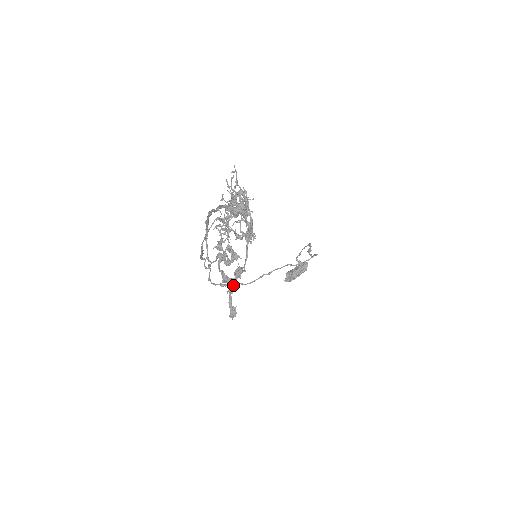
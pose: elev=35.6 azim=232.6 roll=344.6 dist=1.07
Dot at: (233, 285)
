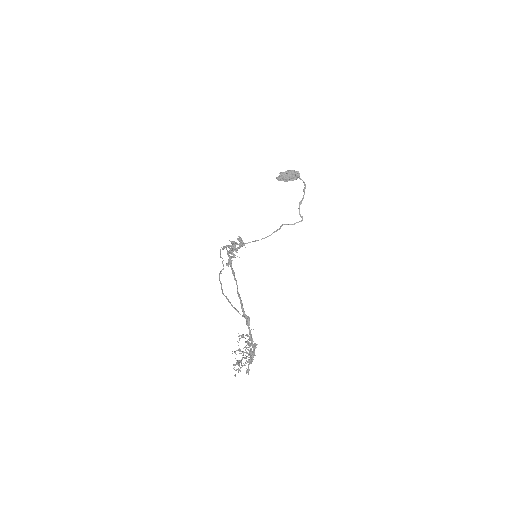
Dot at: (234, 364)
